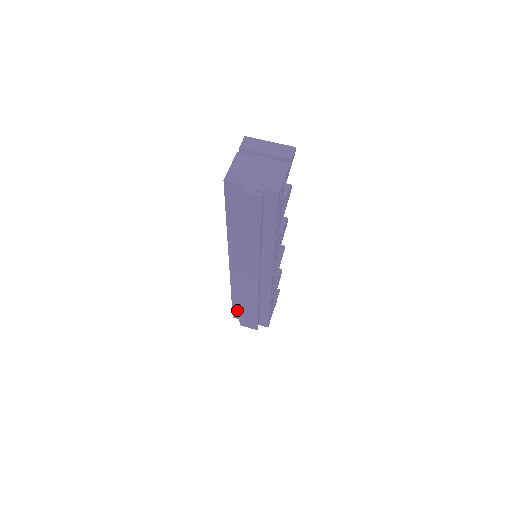
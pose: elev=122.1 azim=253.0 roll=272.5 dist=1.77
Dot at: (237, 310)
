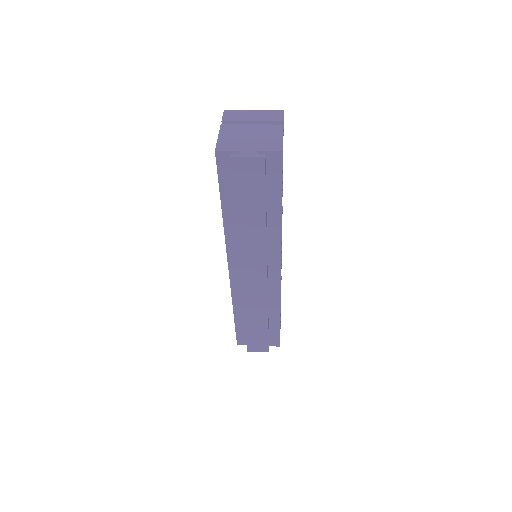
Dot at: (242, 333)
